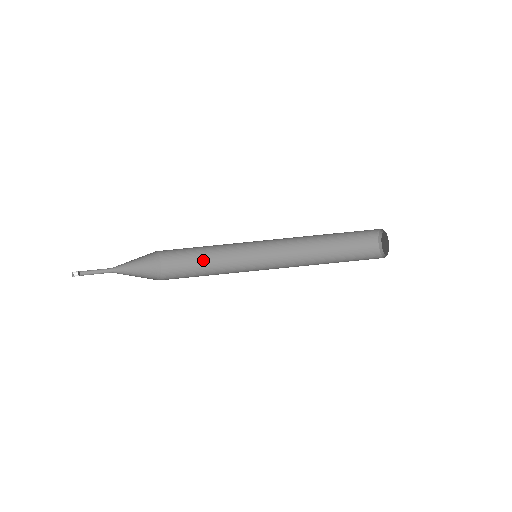
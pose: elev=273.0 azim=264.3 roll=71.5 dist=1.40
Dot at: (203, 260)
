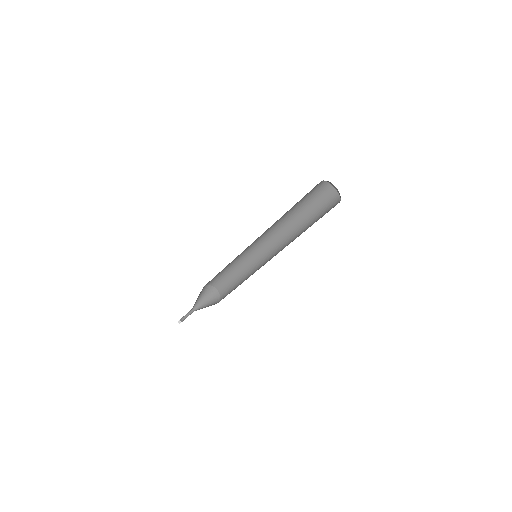
Dot at: occluded
